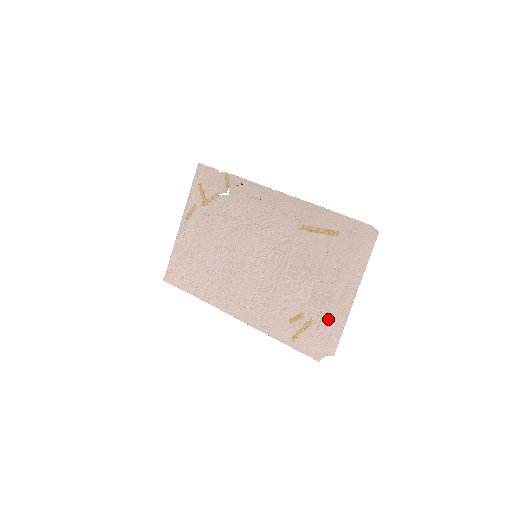
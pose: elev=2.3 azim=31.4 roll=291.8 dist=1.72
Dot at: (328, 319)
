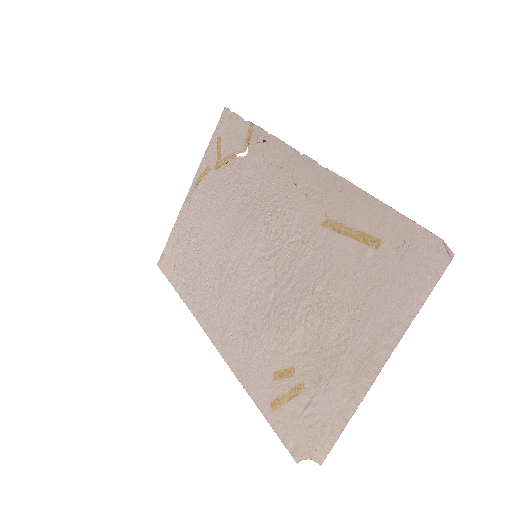
Dot at: (327, 395)
